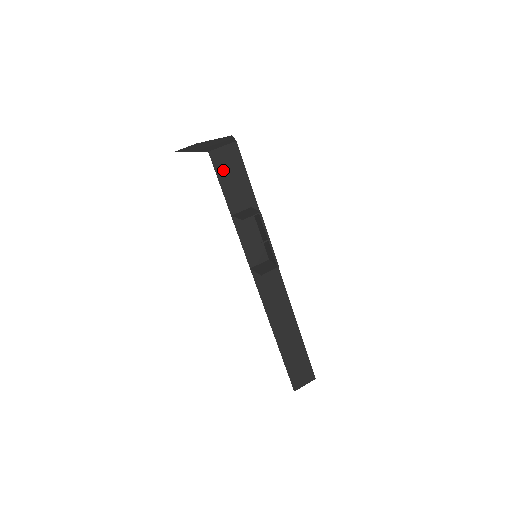
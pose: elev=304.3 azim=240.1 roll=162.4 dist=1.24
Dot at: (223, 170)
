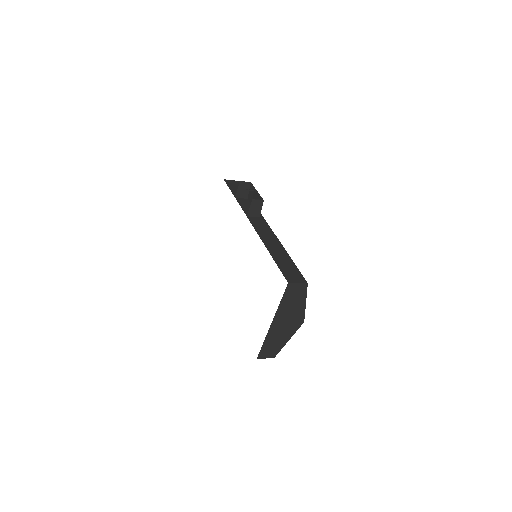
Dot at: (231, 185)
